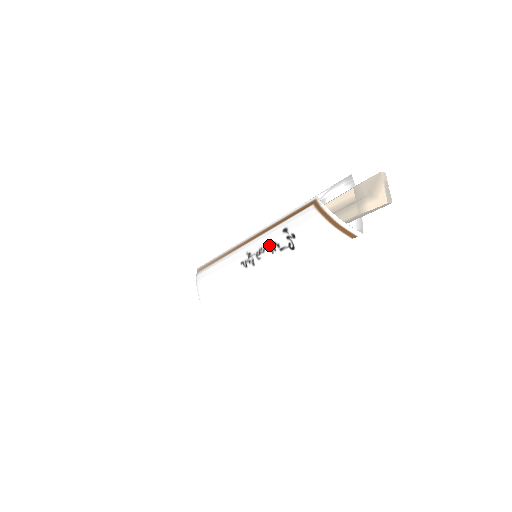
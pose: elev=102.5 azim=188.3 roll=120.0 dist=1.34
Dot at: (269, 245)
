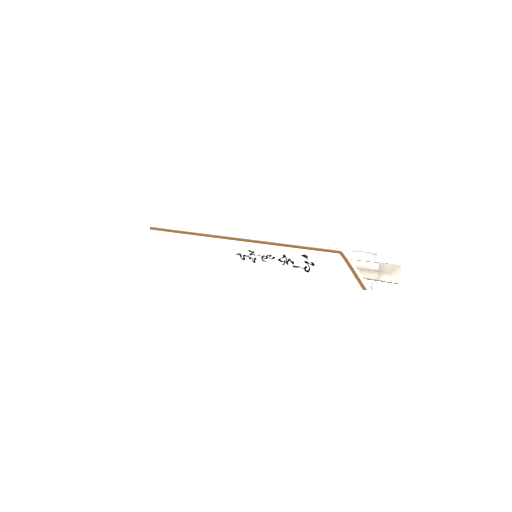
Dot at: (282, 257)
